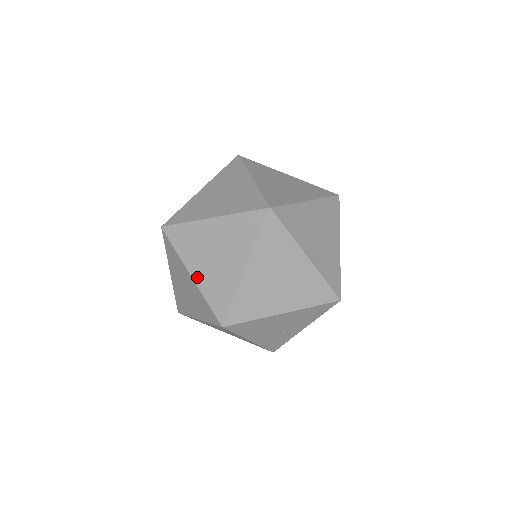
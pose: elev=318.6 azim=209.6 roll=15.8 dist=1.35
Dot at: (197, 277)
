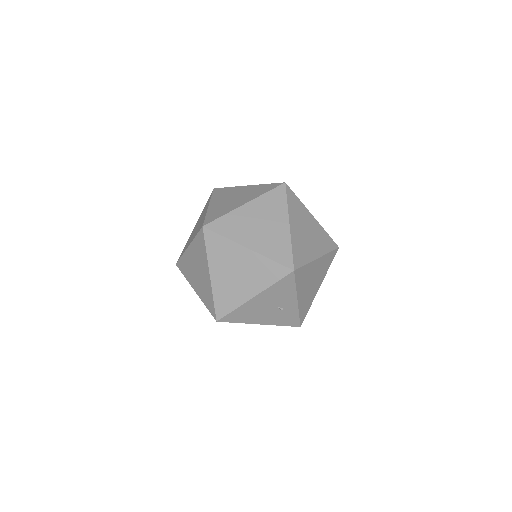
Dot at: (197, 291)
